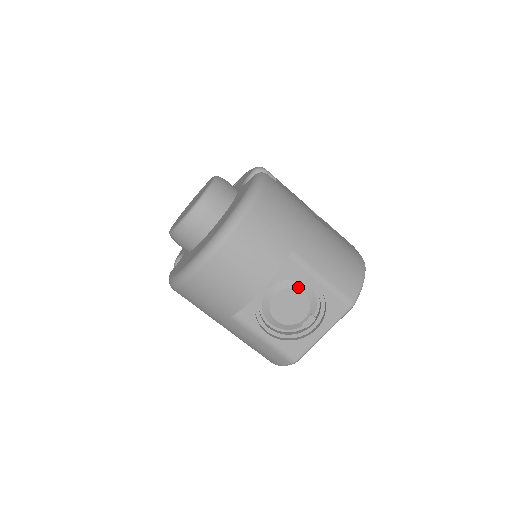
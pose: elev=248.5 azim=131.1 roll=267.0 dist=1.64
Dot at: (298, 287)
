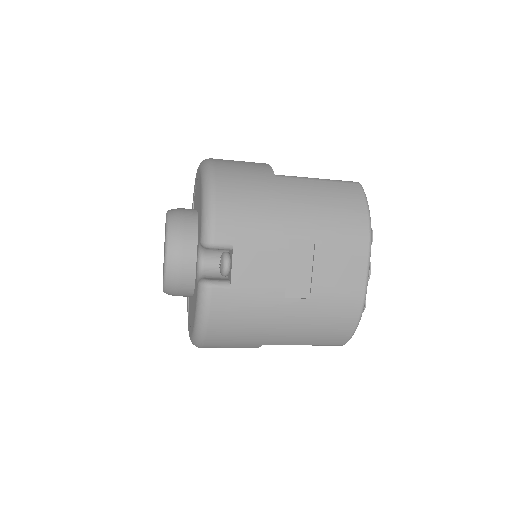
Dot at: occluded
